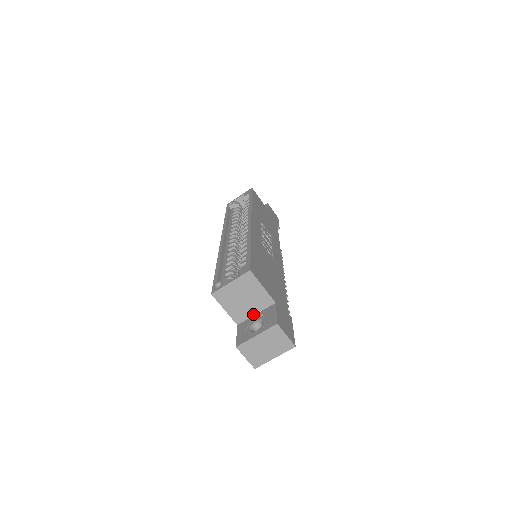
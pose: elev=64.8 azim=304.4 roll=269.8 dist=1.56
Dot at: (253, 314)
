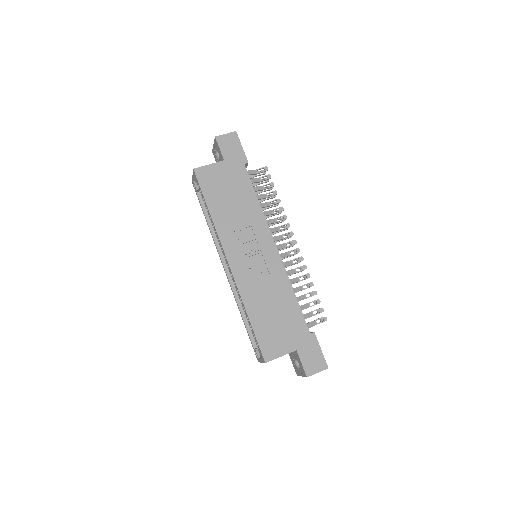
Dot at: occluded
